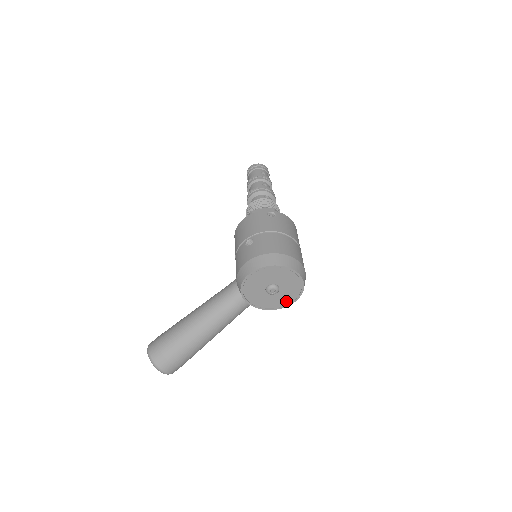
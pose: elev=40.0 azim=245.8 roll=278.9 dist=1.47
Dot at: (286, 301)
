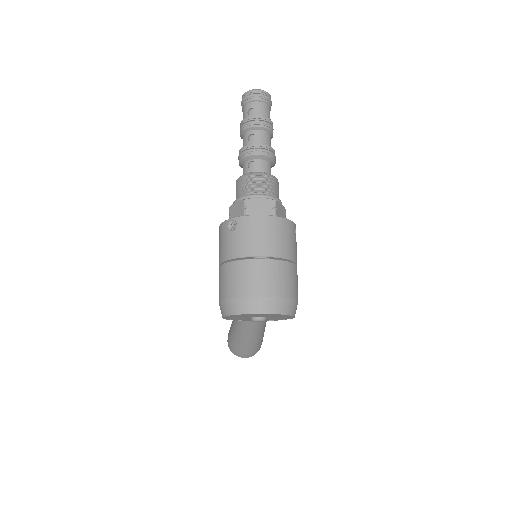
Dot at: (286, 317)
